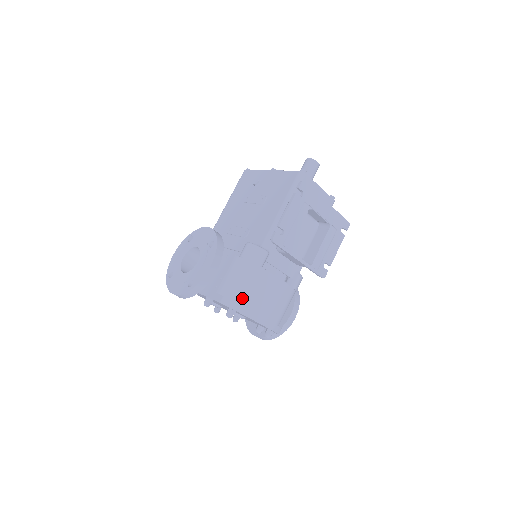
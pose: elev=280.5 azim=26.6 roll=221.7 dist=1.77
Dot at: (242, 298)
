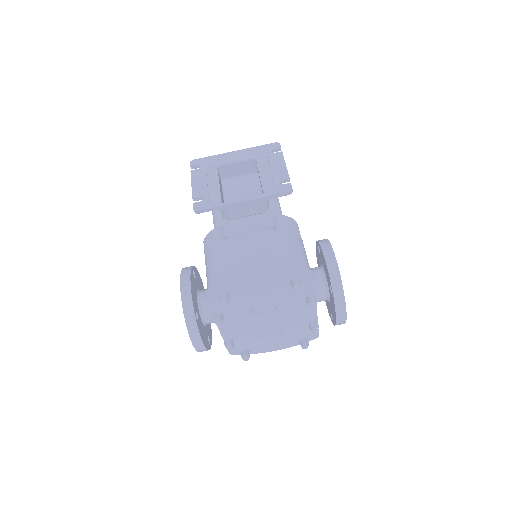
Dot at: (221, 277)
